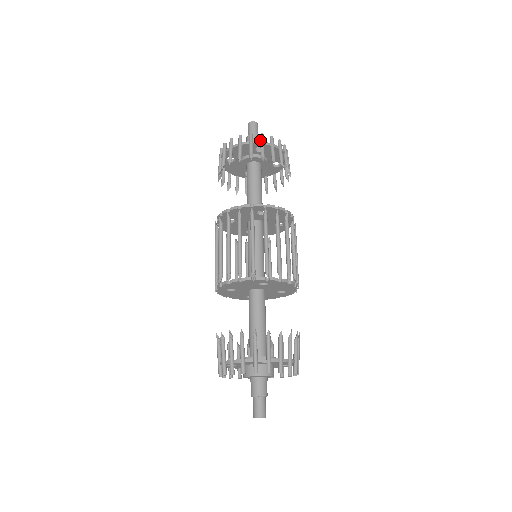
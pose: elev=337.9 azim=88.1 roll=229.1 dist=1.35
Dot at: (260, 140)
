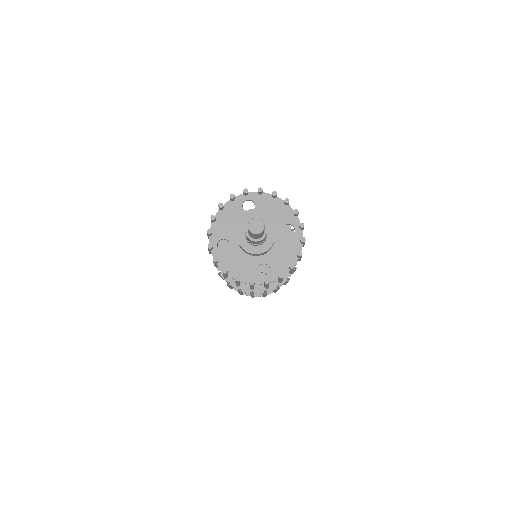
Dot at: occluded
